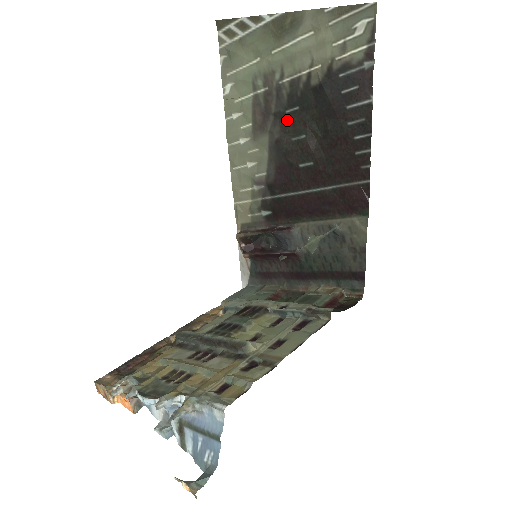
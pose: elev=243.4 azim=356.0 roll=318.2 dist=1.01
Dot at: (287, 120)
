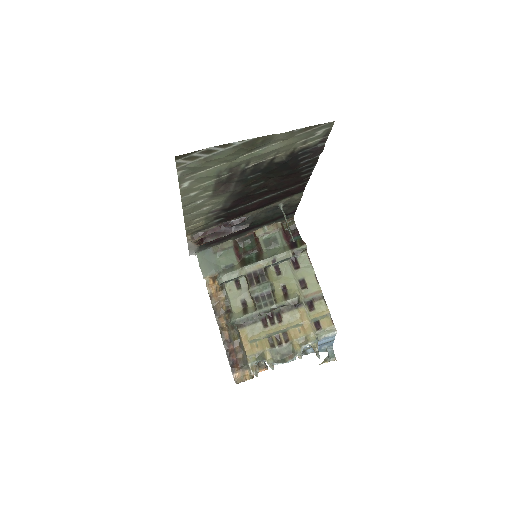
Dot at: (249, 181)
